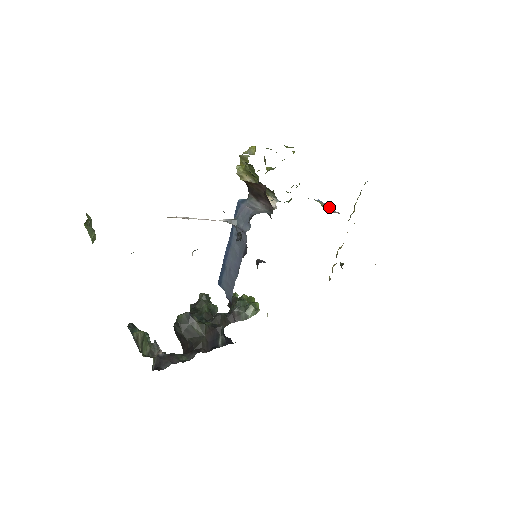
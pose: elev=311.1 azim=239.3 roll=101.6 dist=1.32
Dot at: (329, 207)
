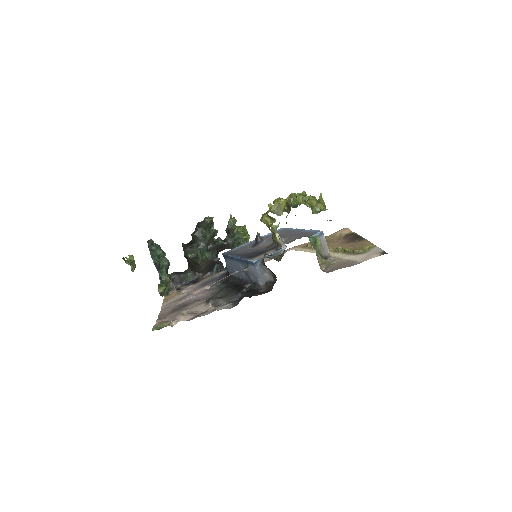
Dot at: (325, 245)
